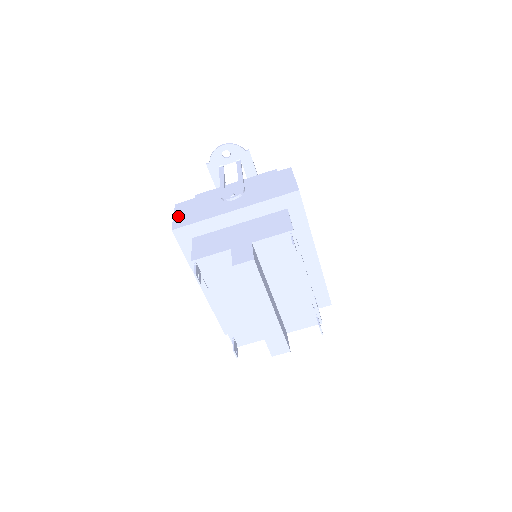
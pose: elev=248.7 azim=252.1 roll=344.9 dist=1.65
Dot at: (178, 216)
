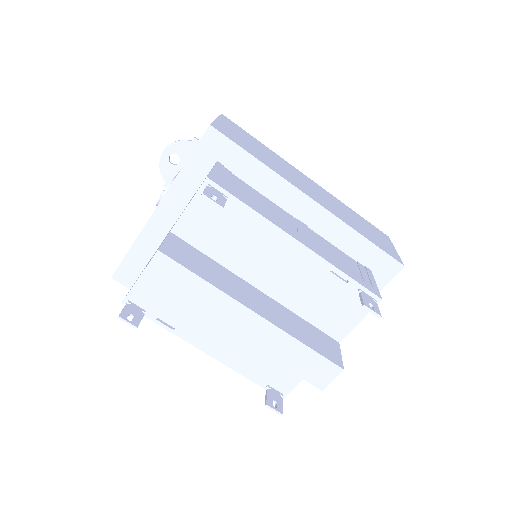
Dot at: occluded
